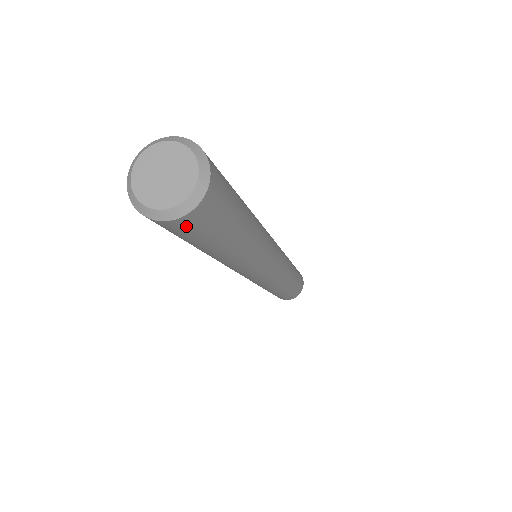
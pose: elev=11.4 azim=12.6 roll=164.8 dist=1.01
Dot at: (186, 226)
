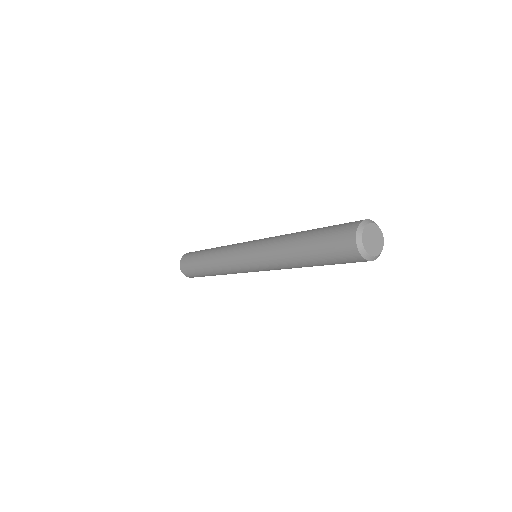
Dot at: (355, 260)
